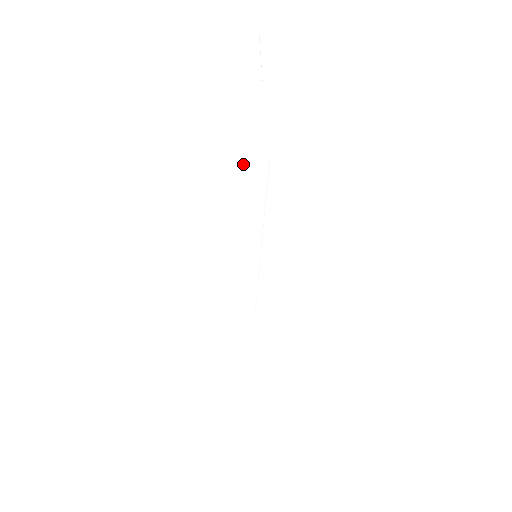
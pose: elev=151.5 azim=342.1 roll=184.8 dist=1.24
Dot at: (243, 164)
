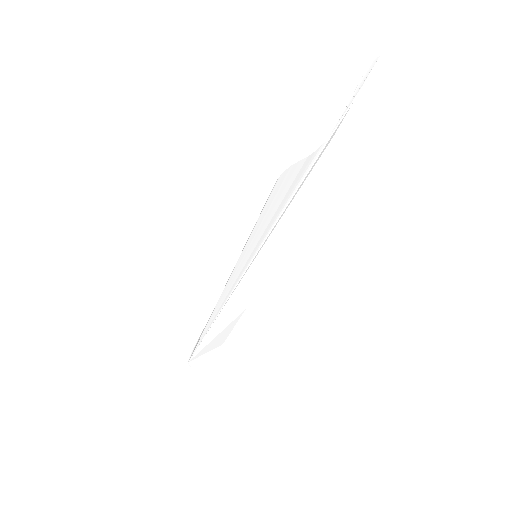
Dot at: (294, 170)
